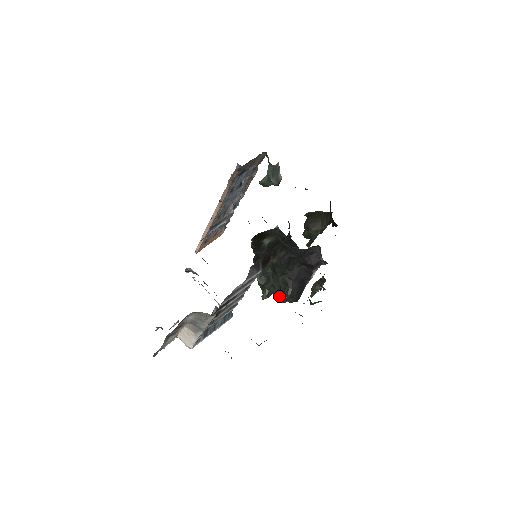
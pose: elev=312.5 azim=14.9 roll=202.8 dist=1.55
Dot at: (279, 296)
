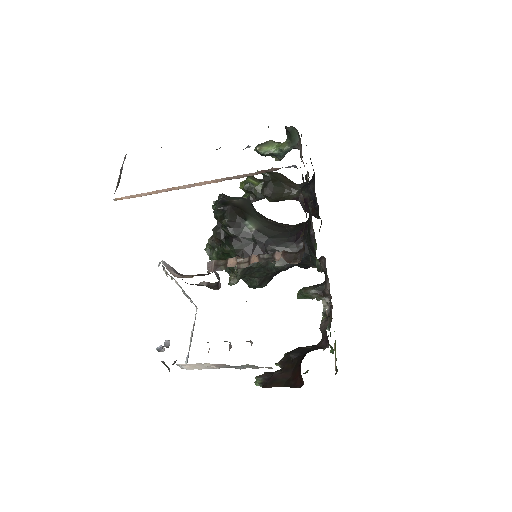
Dot at: (247, 282)
